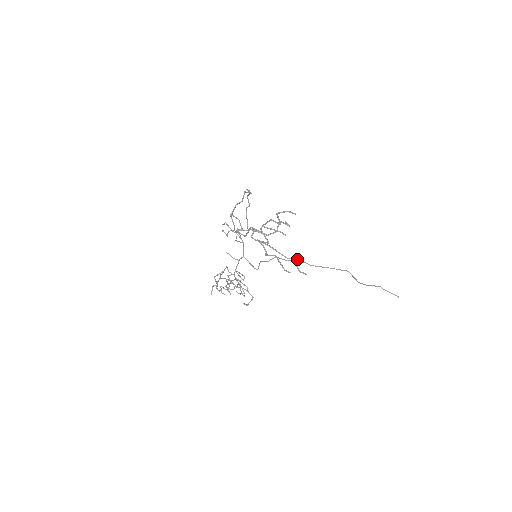
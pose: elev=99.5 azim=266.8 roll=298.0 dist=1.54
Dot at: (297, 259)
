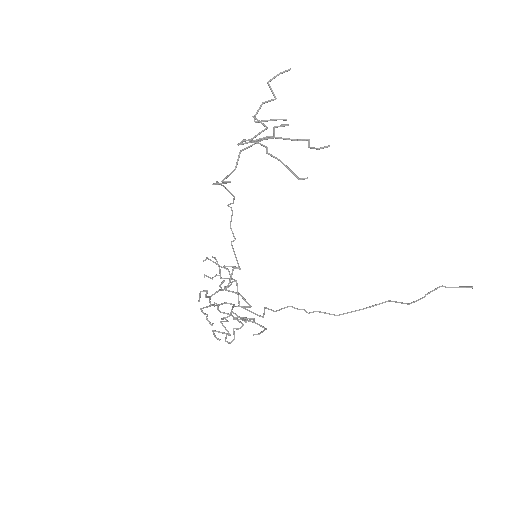
Dot at: occluded
